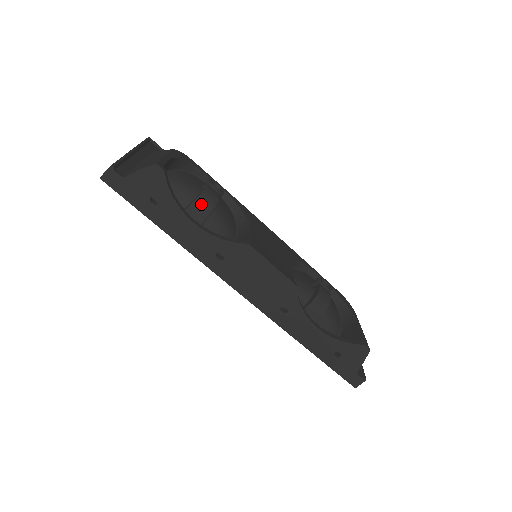
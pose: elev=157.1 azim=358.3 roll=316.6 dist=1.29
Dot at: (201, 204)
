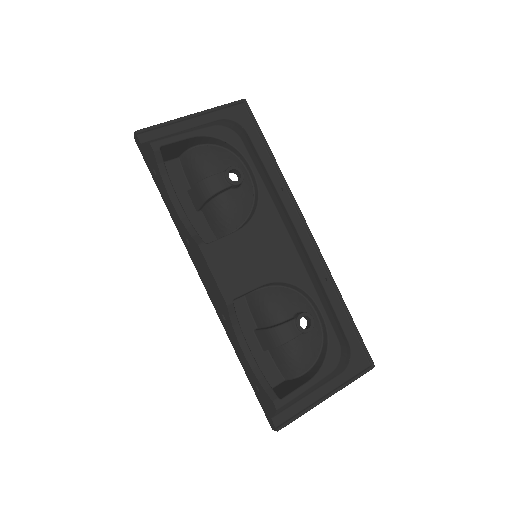
Dot at: (201, 188)
